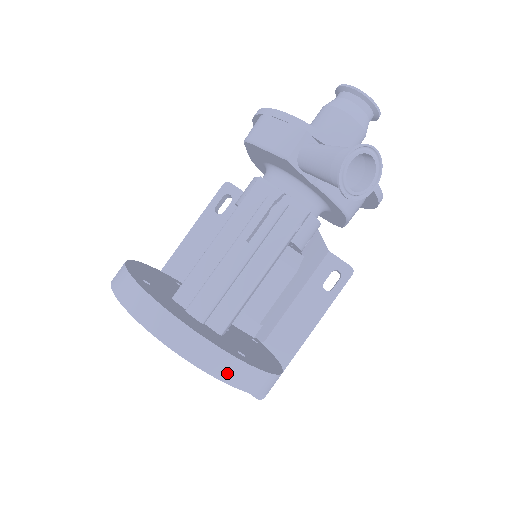
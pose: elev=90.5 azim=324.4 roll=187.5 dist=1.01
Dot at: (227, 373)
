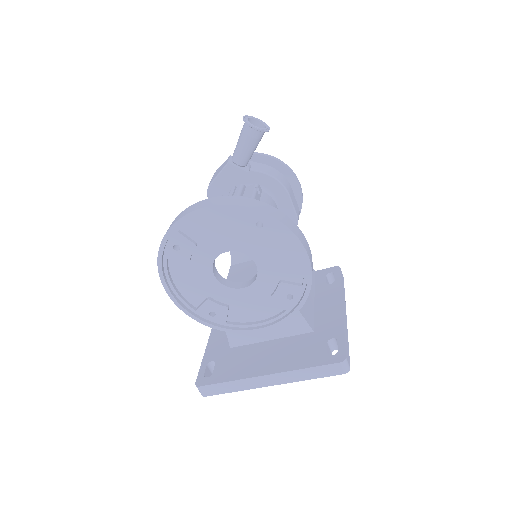
Dot at: (252, 205)
